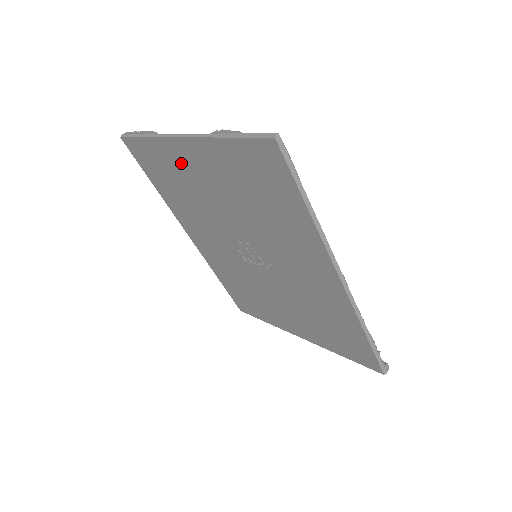
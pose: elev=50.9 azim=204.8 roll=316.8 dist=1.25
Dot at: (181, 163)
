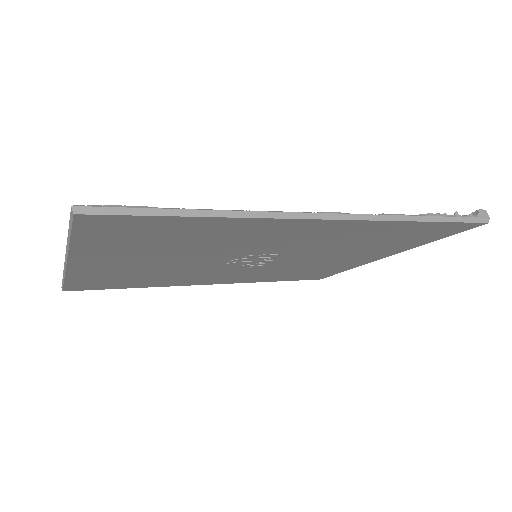
Dot at: (104, 271)
